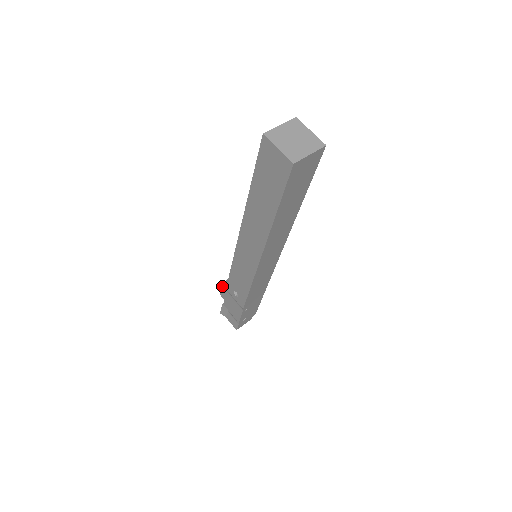
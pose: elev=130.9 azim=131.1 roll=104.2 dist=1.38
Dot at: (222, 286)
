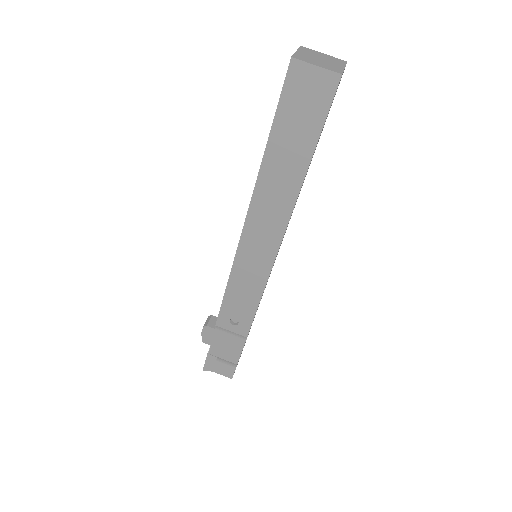
Dot at: (207, 326)
